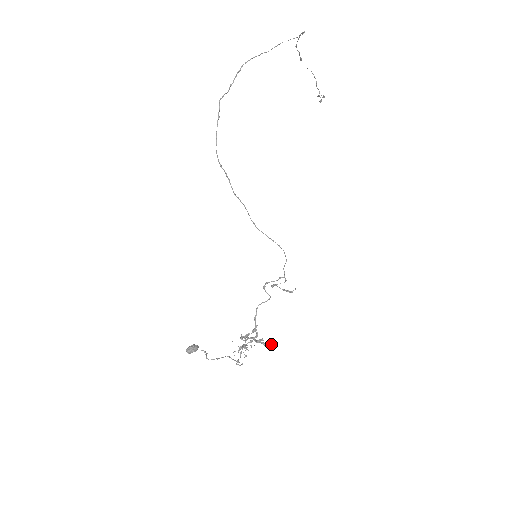
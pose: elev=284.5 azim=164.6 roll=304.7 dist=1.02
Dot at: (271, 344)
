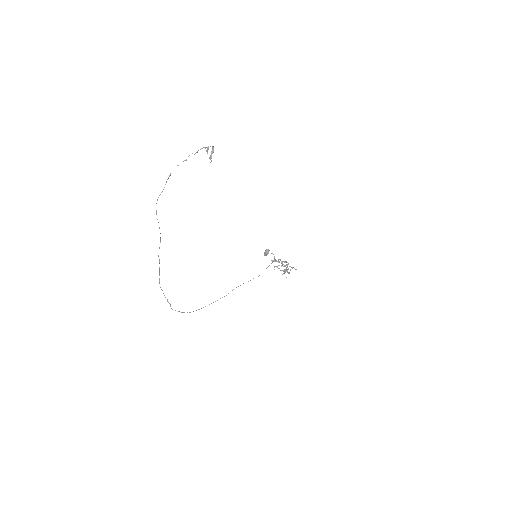
Dot at: occluded
